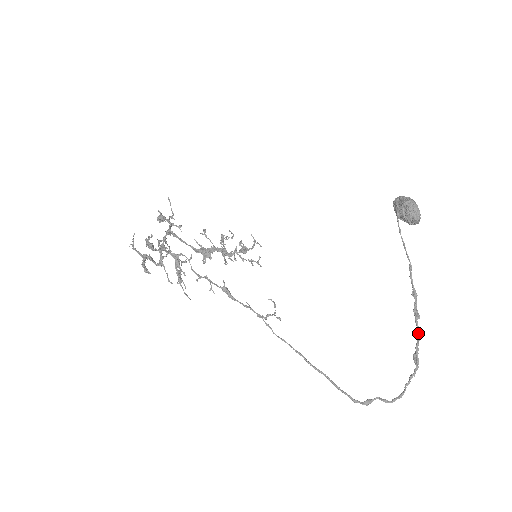
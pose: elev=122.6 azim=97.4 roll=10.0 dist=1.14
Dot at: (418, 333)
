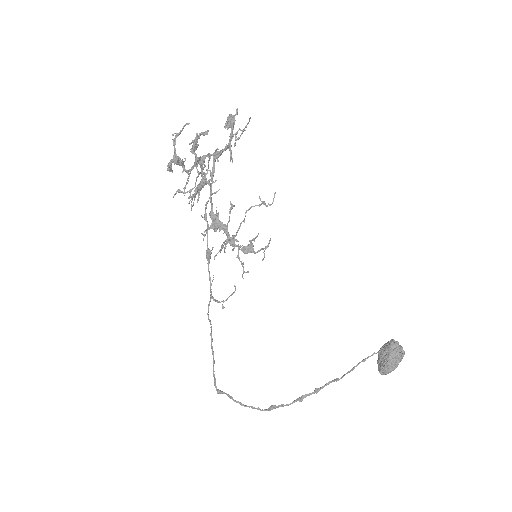
Dot at: (289, 404)
